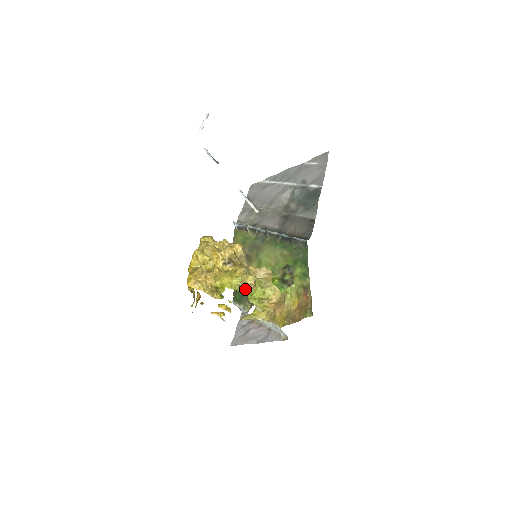
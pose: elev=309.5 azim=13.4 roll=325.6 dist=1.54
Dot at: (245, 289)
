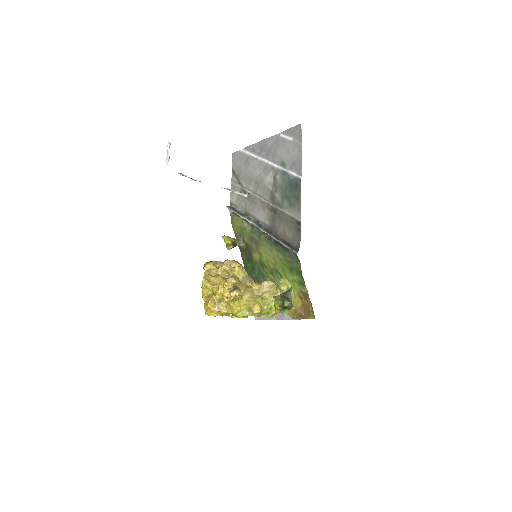
Dot at: (254, 315)
